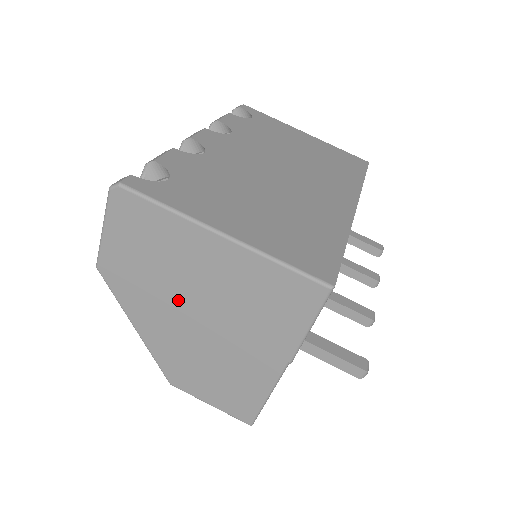
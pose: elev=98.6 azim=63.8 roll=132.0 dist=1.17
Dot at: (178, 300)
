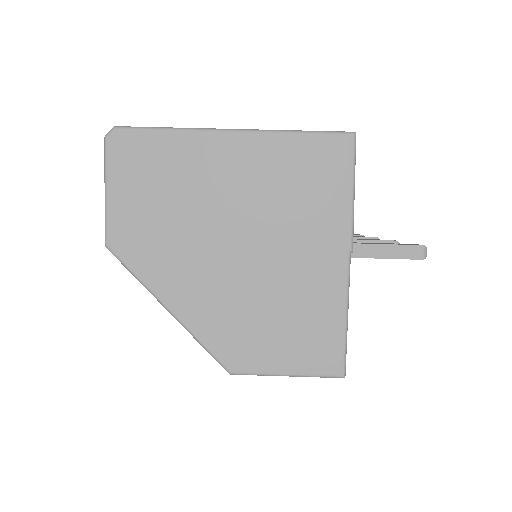
Dot at: (208, 236)
